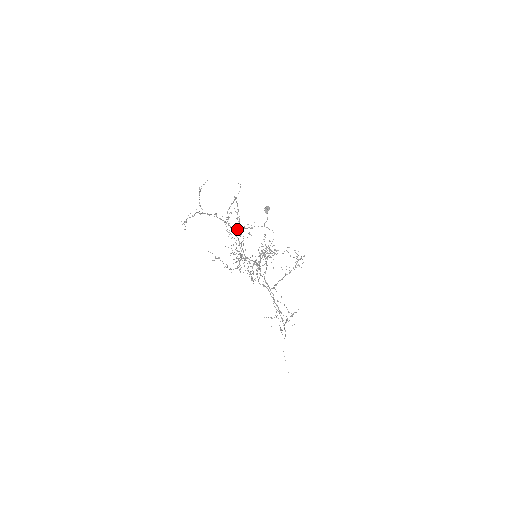
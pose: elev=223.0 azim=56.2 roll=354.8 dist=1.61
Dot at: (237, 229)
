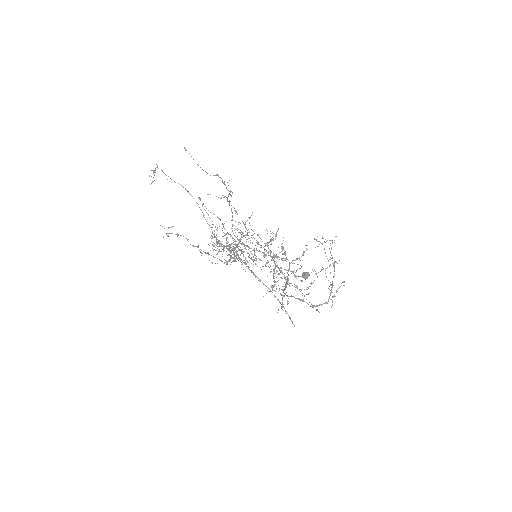
Dot at: occluded
